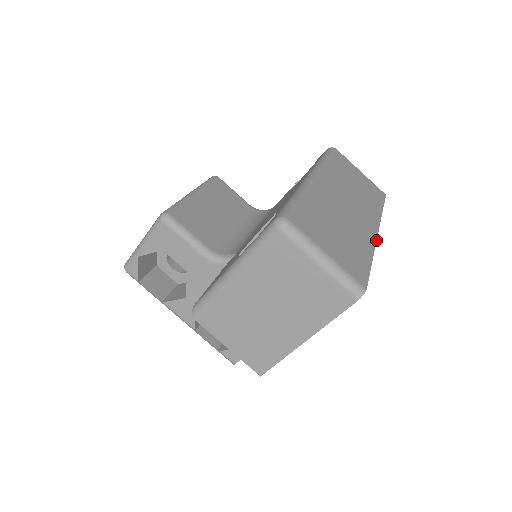
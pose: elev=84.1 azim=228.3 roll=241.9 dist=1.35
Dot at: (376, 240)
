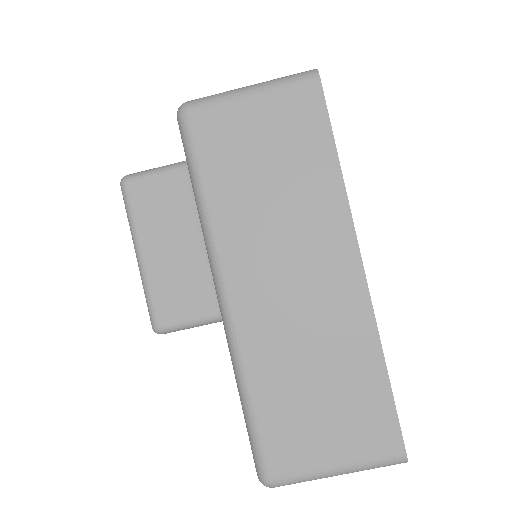
Dot at: (370, 300)
